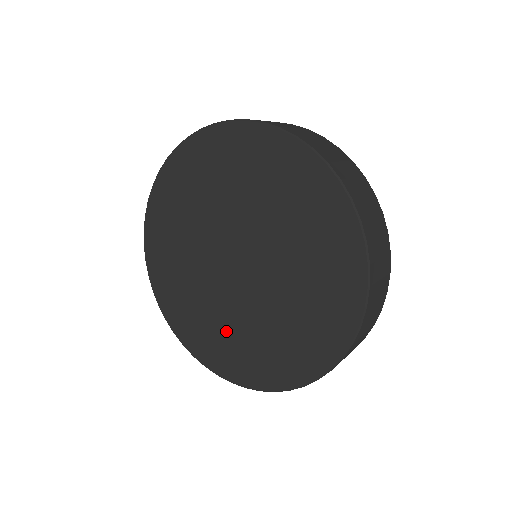
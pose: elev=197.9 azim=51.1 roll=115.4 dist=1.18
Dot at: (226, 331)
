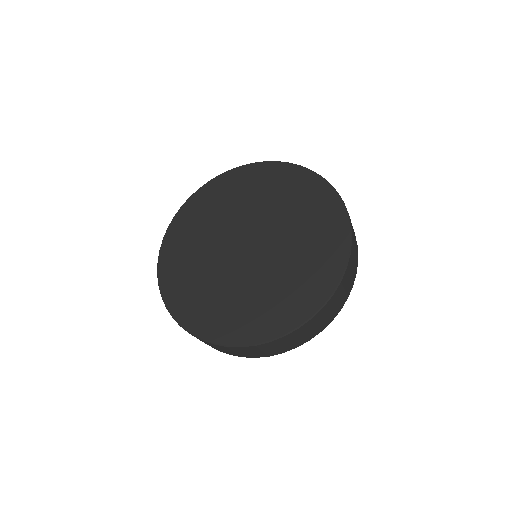
Dot at: (229, 300)
